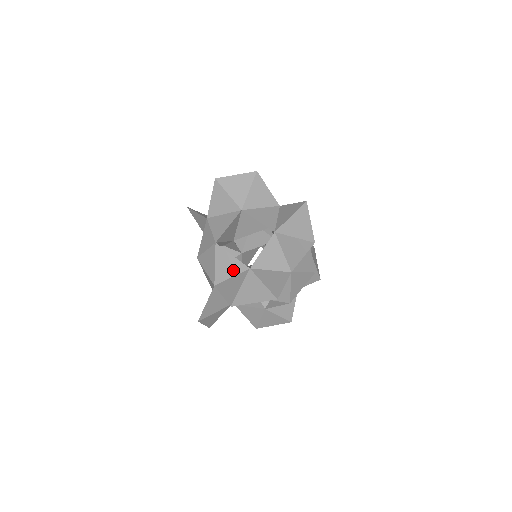
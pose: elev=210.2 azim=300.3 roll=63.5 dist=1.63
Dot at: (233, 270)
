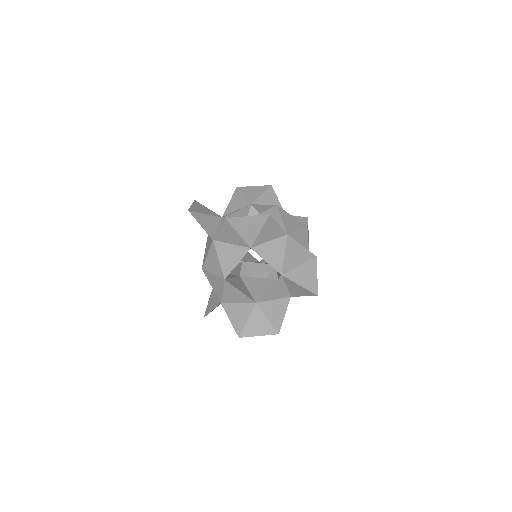
Dot at: (240, 299)
